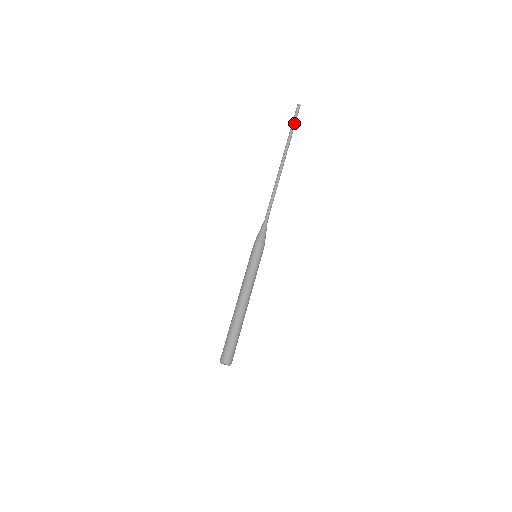
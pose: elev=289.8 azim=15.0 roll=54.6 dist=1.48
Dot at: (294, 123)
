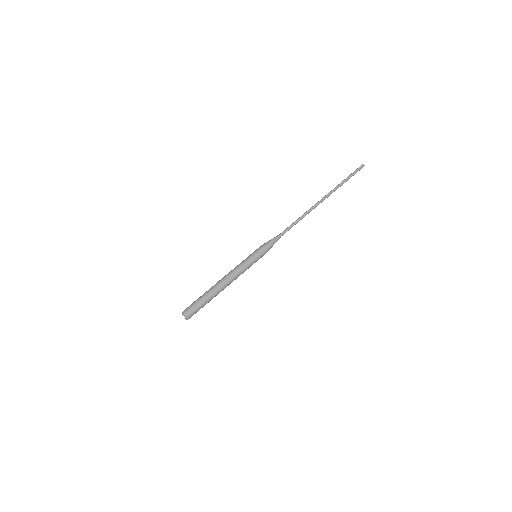
Dot at: (350, 176)
